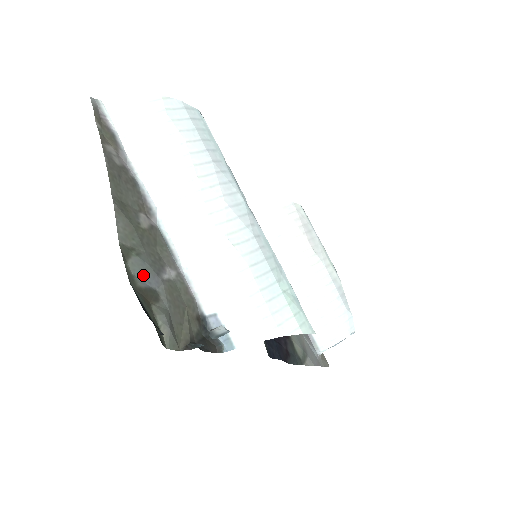
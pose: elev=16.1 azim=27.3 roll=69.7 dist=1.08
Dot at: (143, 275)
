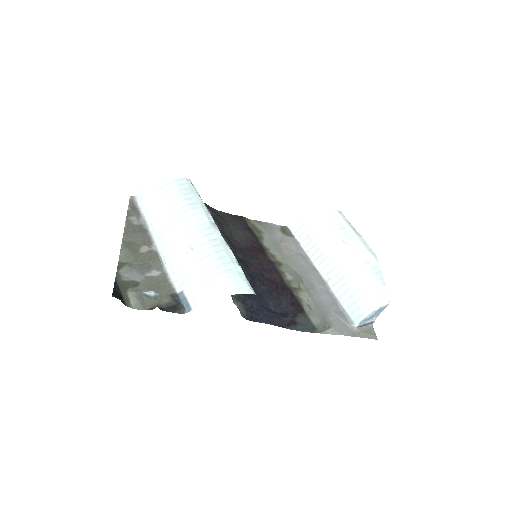
Dot at: (129, 275)
